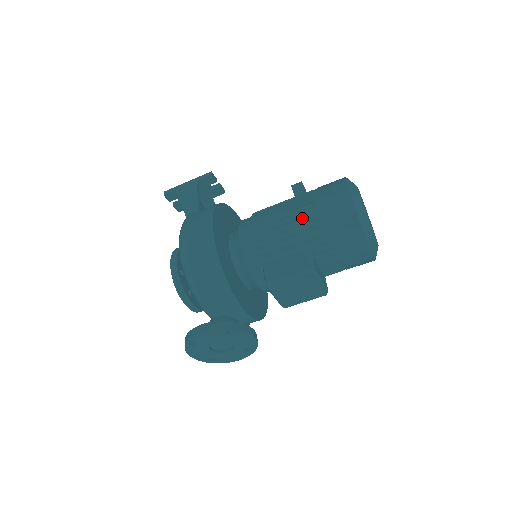
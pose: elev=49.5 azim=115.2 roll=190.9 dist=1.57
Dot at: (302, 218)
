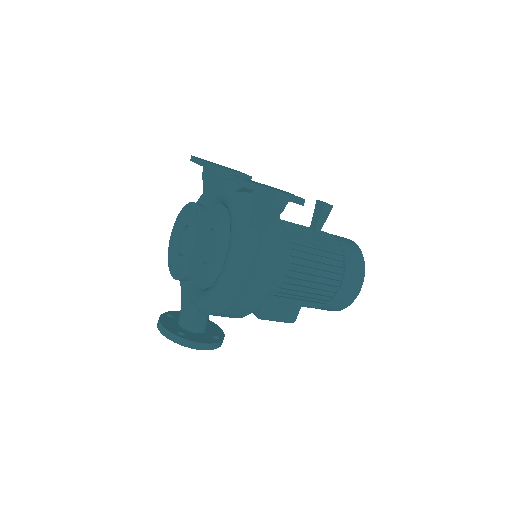
Dot at: (322, 290)
